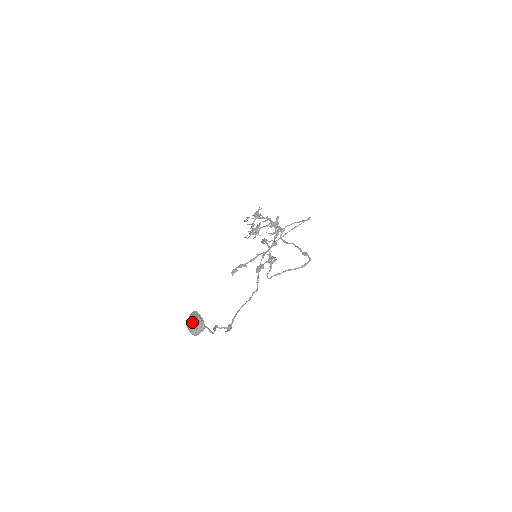
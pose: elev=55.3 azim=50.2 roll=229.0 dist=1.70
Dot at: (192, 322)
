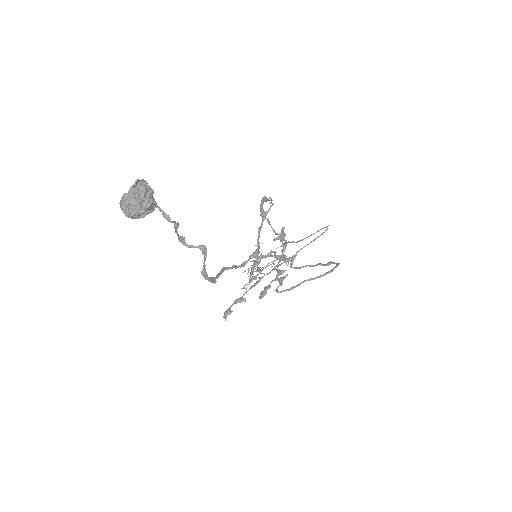
Dot at: (129, 189)
